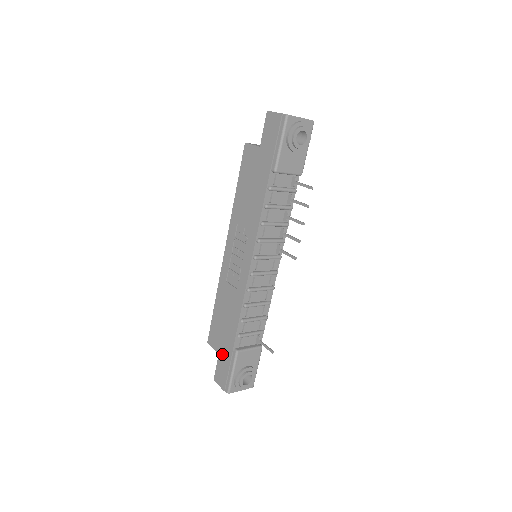
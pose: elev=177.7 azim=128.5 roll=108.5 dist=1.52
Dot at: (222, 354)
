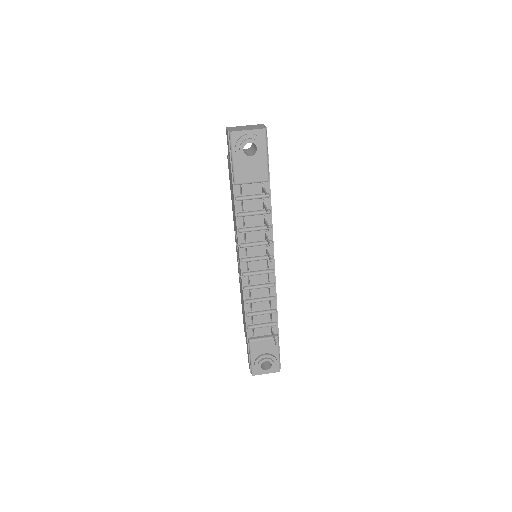
Dot at: (246, 341)
